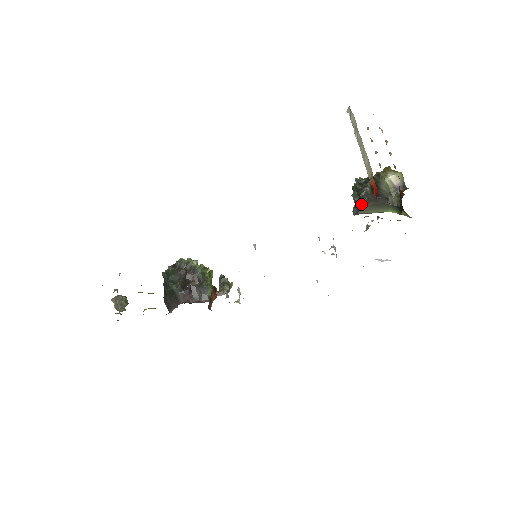
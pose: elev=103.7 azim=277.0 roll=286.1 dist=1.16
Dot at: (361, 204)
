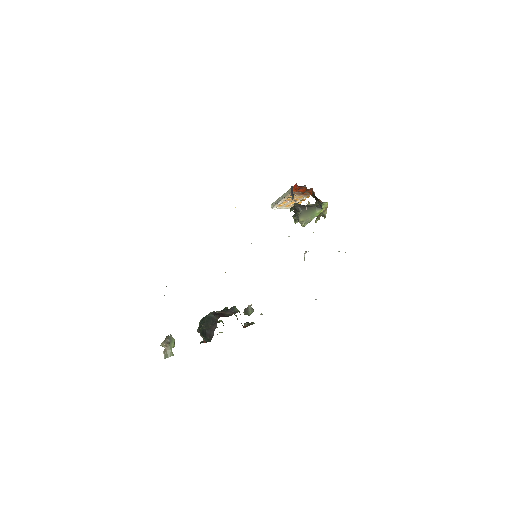
Dot at: (292, 190)
